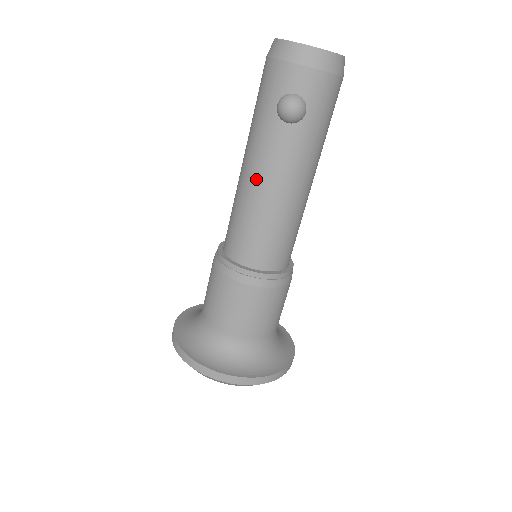
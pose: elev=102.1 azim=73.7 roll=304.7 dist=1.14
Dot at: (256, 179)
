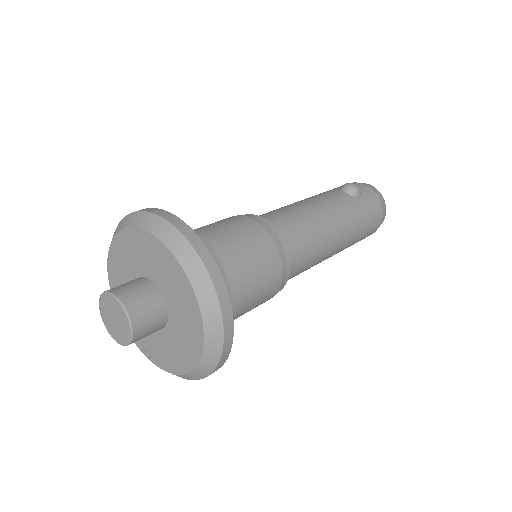
Dot at: (305, 200)
